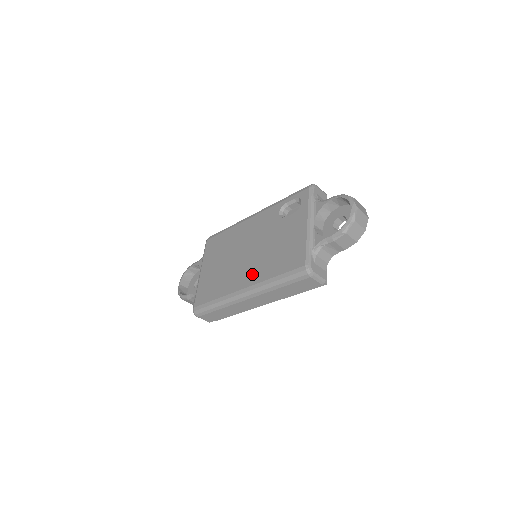
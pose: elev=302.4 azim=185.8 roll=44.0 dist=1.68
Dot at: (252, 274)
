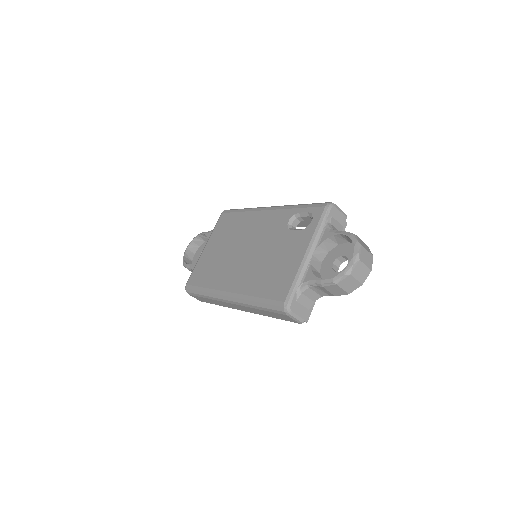
Dot at: (240, 280)
